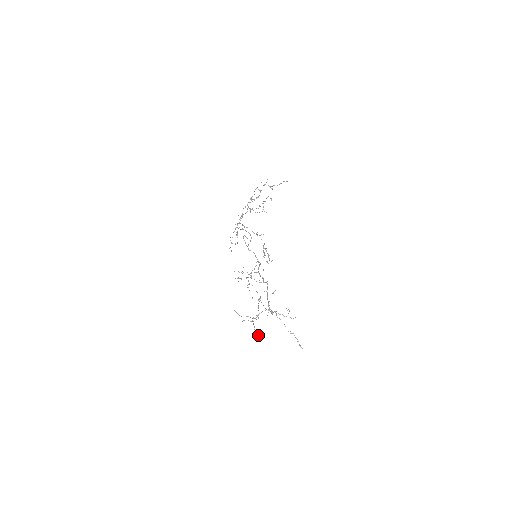
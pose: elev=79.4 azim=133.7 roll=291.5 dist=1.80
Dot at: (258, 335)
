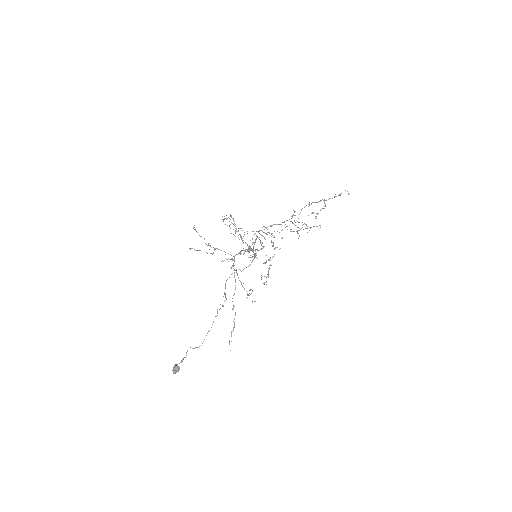
Dot at: occluded
